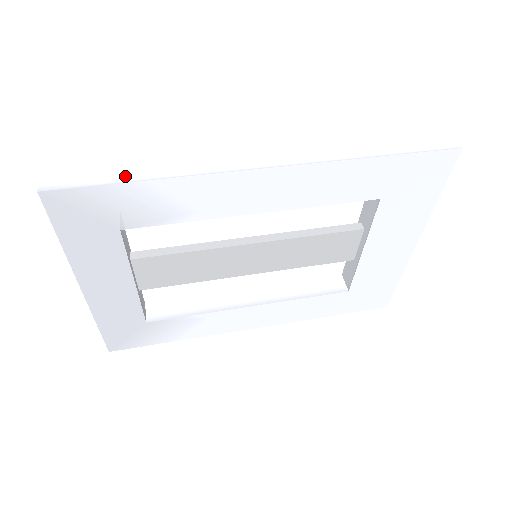
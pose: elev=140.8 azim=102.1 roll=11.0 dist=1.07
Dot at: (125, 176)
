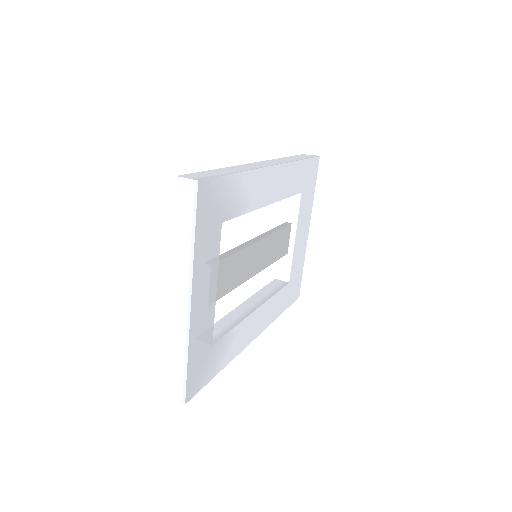
Dot at: (226, 172)
